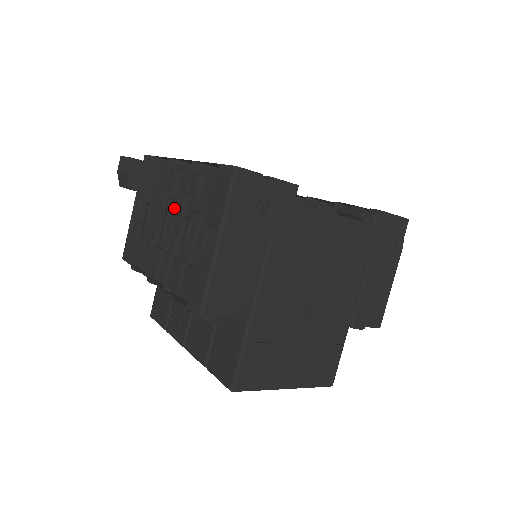
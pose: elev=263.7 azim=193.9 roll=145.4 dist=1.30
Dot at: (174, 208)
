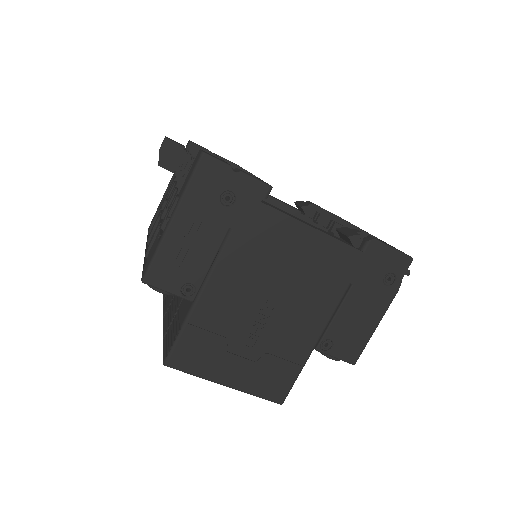
Dot at: occluded
